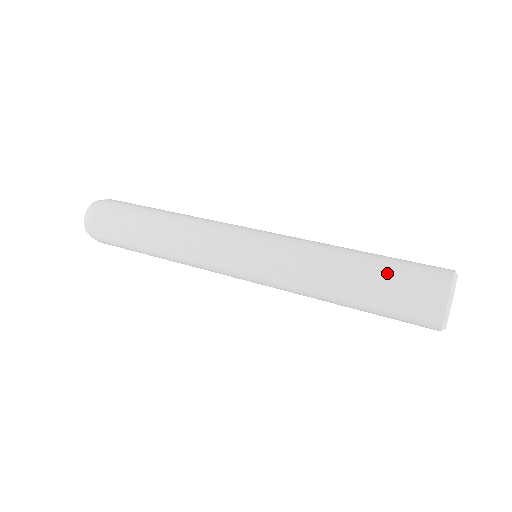
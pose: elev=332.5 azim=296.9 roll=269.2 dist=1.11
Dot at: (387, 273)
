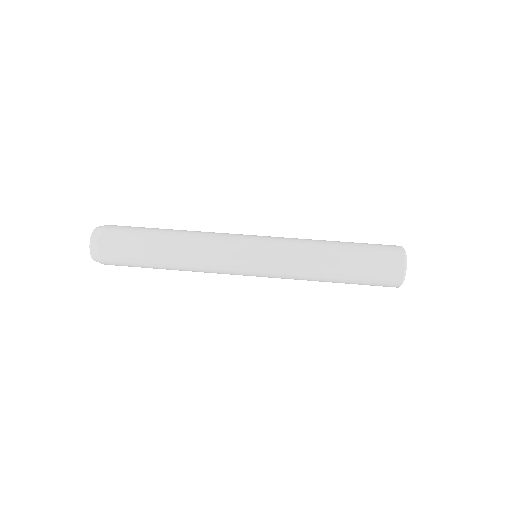
Dot at: (362, 245)
